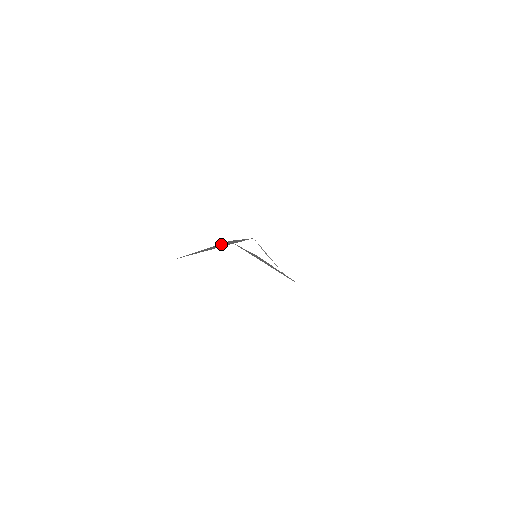
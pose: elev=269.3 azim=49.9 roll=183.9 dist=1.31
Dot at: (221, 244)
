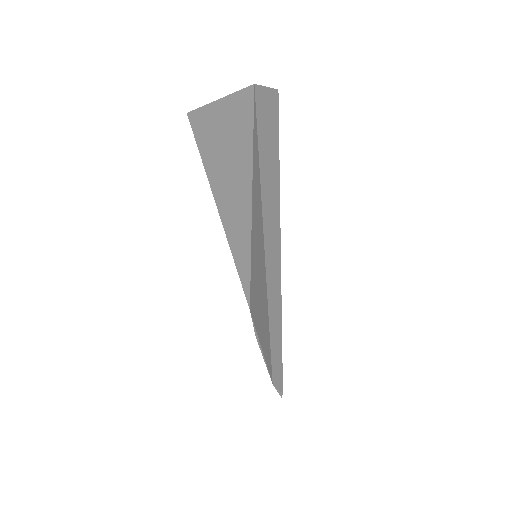
Dot at: (239, 125)
